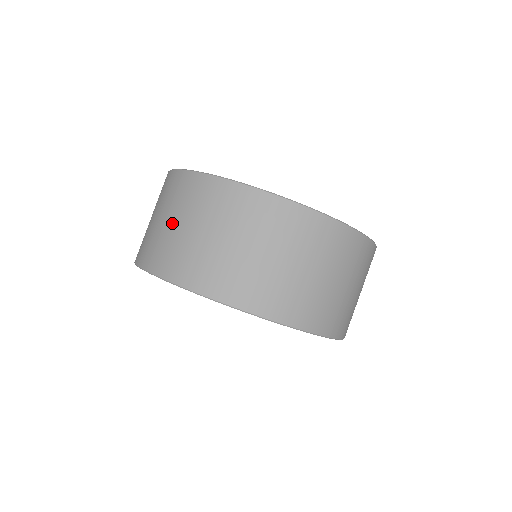
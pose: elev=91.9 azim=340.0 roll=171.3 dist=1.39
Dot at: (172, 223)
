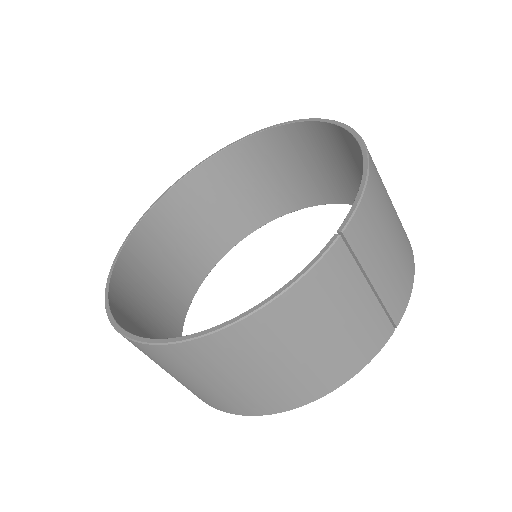
Dot at: occluded
